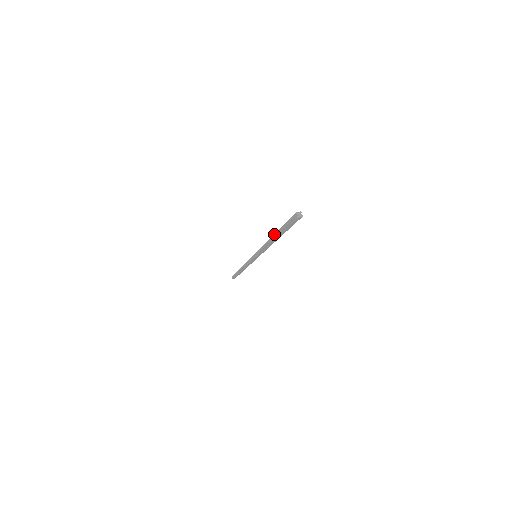
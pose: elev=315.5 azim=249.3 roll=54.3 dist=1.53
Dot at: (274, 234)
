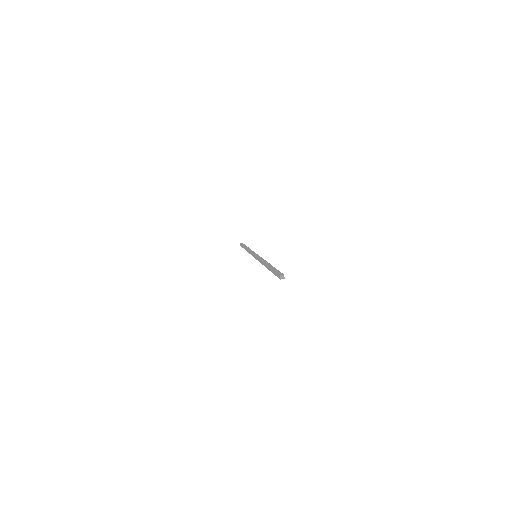
Dot at: (266, 265)
